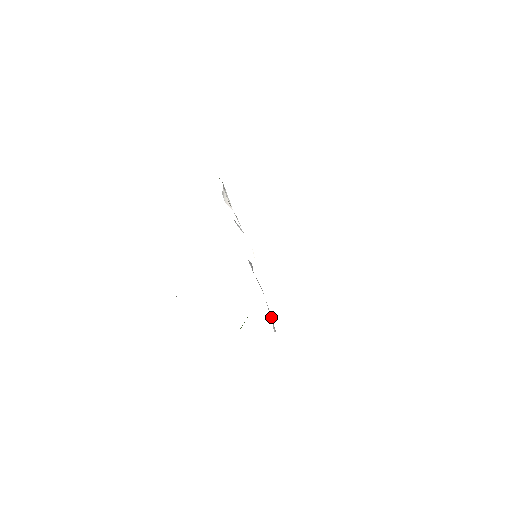
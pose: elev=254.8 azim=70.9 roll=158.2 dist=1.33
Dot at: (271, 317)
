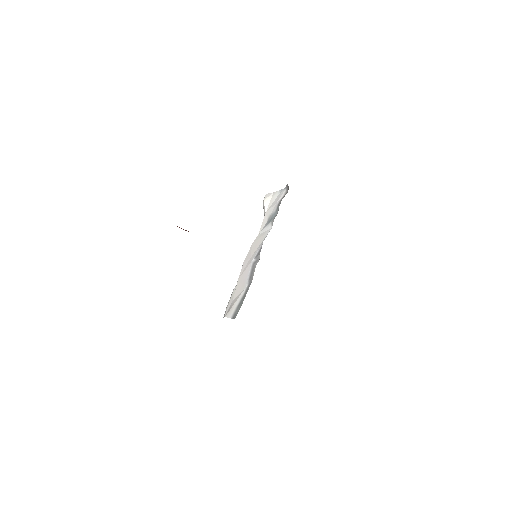
Dot at: (240, 306)
